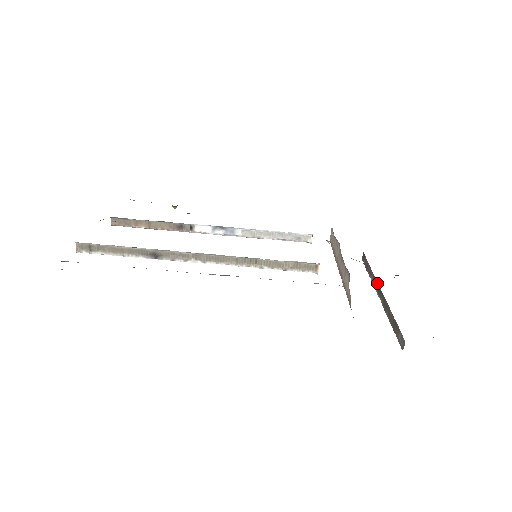
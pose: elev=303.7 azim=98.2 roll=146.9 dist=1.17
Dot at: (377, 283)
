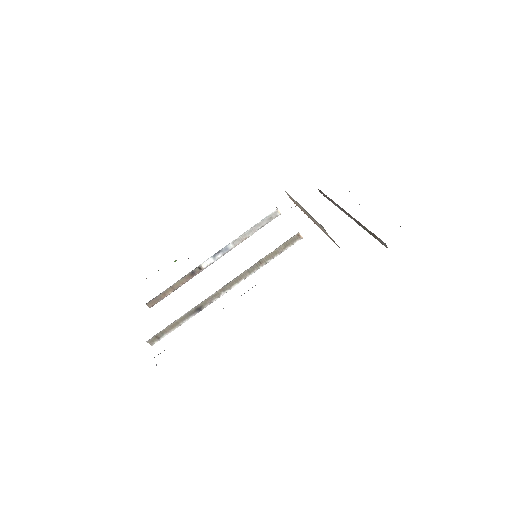
Dot at: (342, 209)
